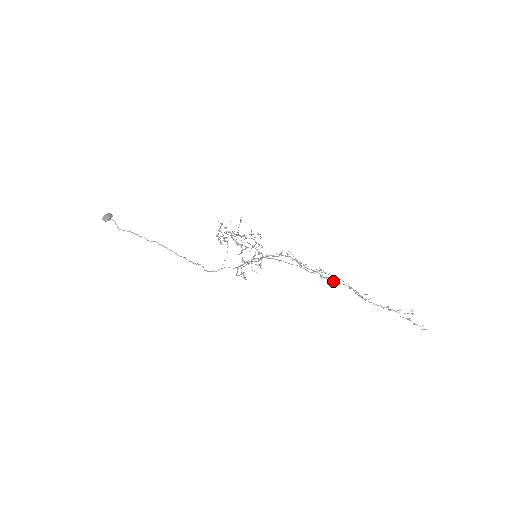
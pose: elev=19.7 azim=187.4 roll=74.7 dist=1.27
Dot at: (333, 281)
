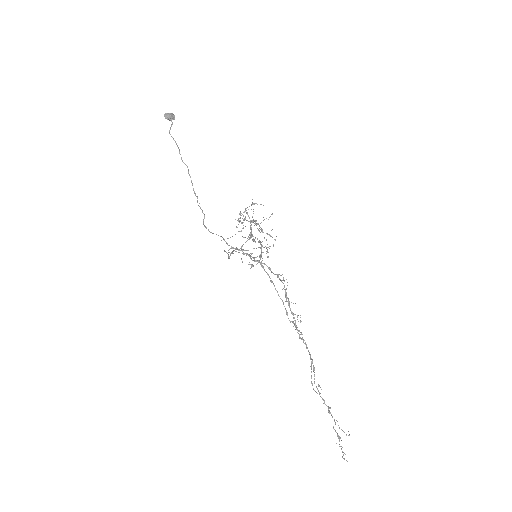
Dot at: (301, 339)
